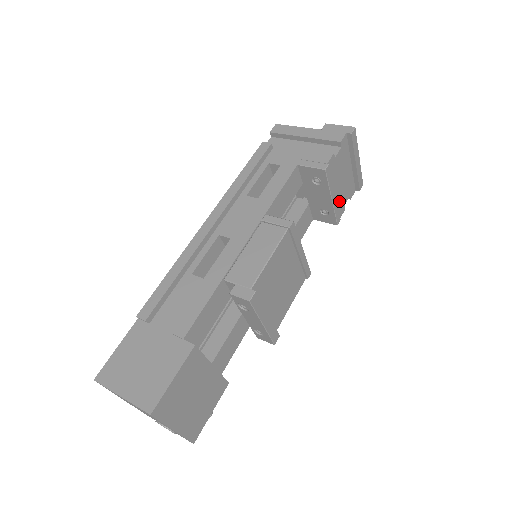
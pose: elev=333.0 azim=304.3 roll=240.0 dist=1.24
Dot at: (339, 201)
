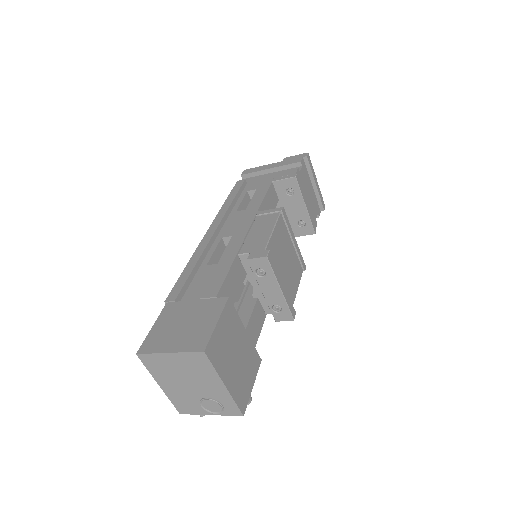
Dot at: (311, 213)
